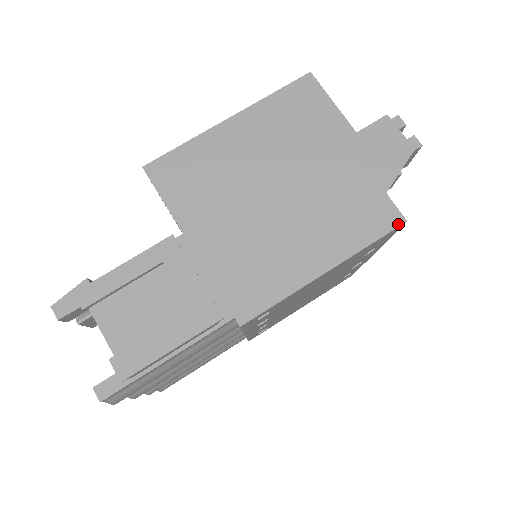
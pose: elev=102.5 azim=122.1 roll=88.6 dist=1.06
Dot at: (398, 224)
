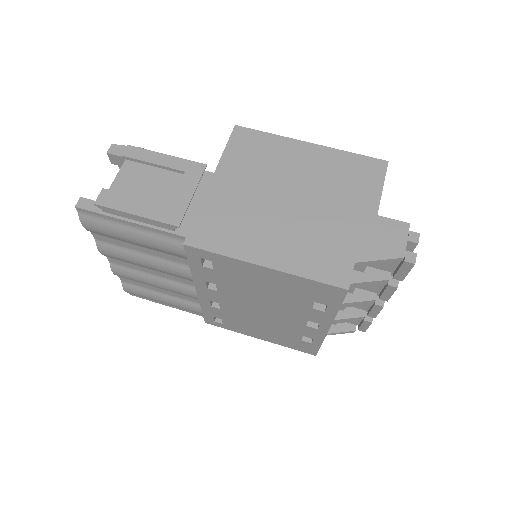
Dot at: (341, 286)
